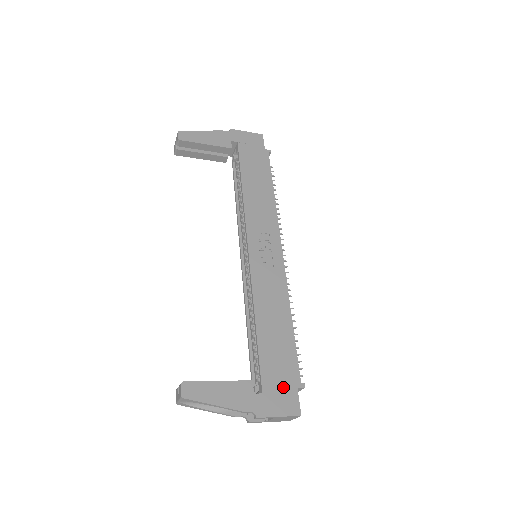
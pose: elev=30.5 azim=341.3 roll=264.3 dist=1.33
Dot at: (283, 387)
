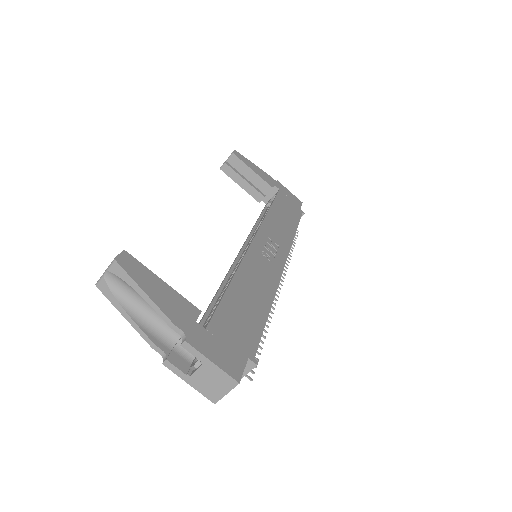
Dot at: (232, 344)
